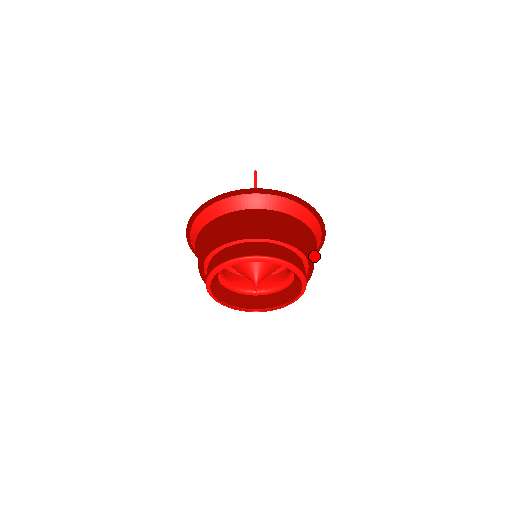
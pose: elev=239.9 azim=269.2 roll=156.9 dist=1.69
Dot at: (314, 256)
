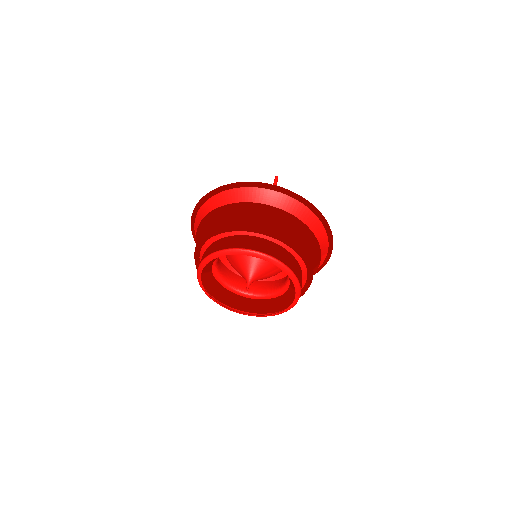
Dot at: (316, 268)
